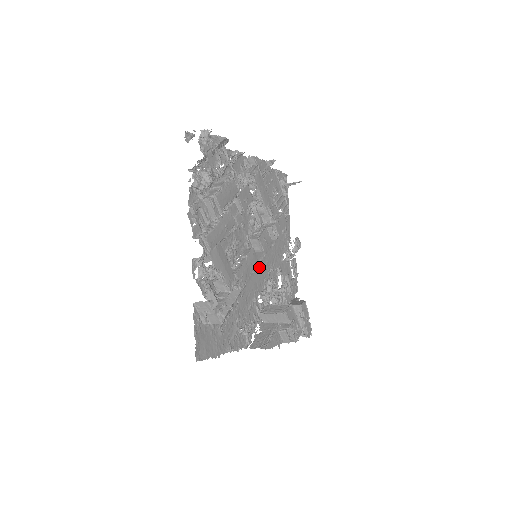
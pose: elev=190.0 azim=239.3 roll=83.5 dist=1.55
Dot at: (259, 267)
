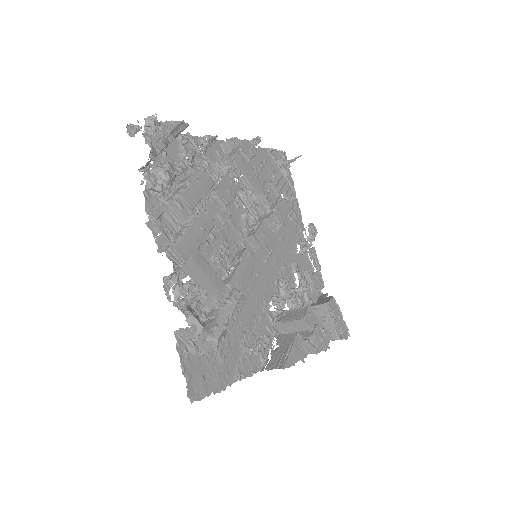
Dot at: (265, 268)
